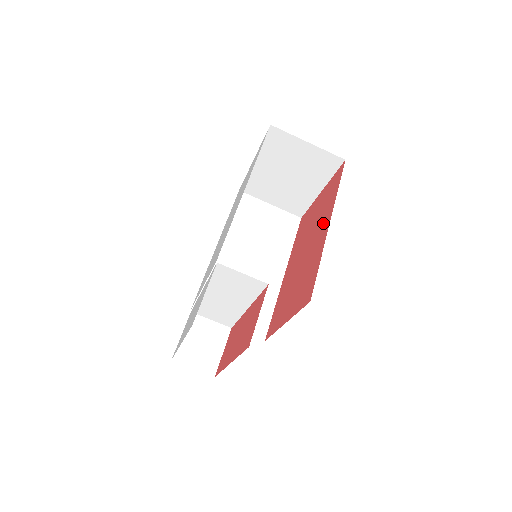
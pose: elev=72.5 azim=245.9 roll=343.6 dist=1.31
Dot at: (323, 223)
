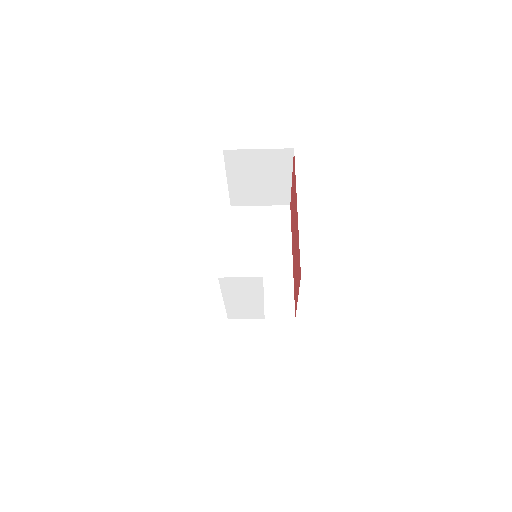
Dot at: occluded
